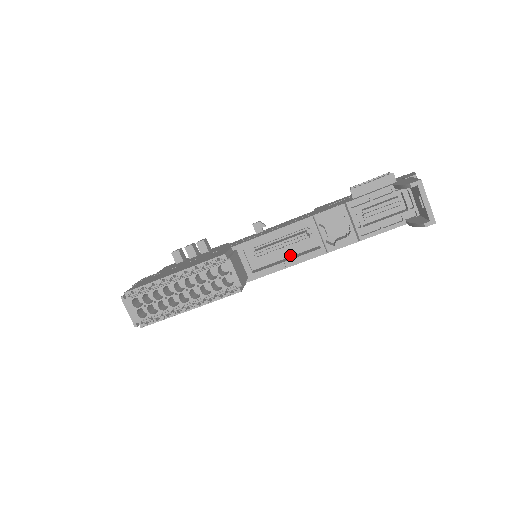
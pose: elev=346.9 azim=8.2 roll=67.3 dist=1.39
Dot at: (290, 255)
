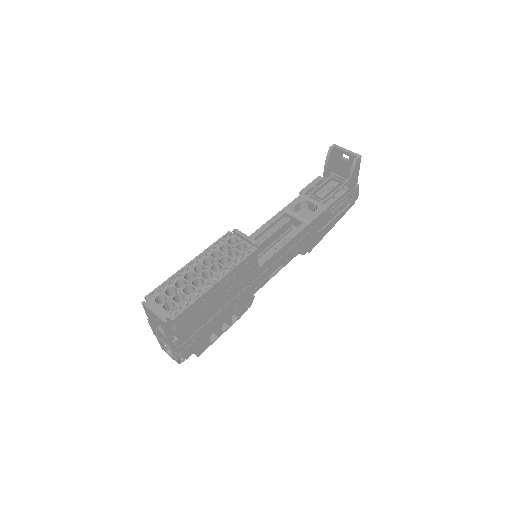
Dot at: occluded
